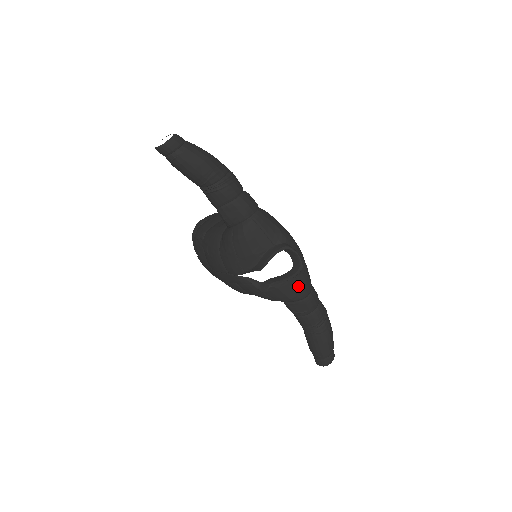
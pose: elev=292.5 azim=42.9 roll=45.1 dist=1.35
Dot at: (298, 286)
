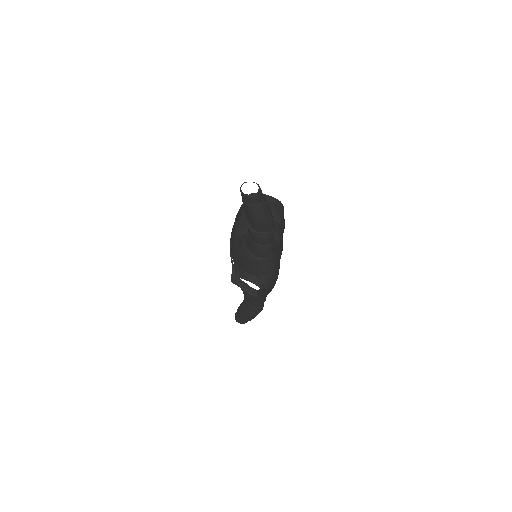
Dot at: (252, 296)
